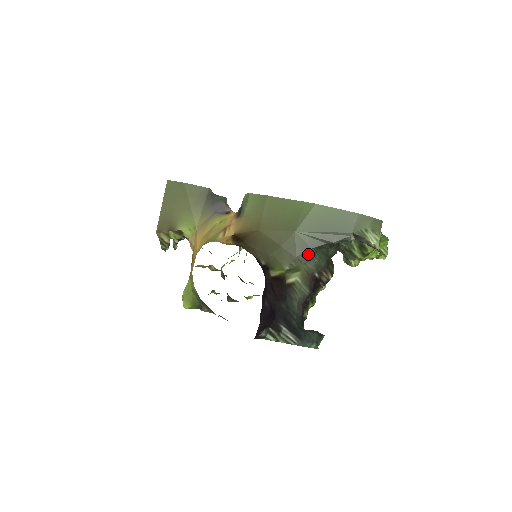
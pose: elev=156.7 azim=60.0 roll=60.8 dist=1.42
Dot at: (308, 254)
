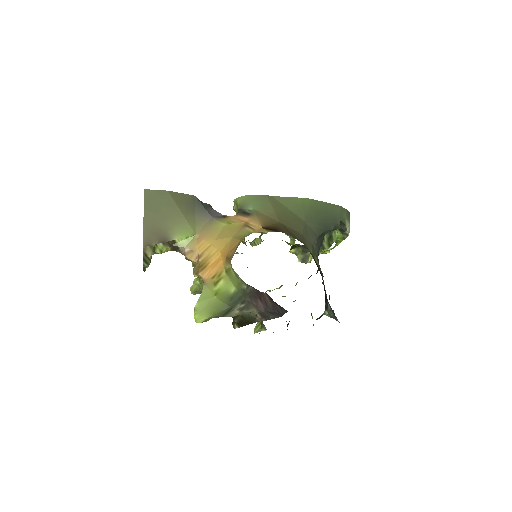
Dot at: (316, 241)
